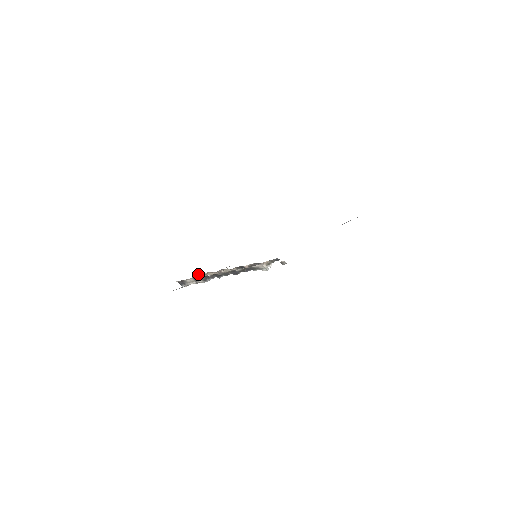
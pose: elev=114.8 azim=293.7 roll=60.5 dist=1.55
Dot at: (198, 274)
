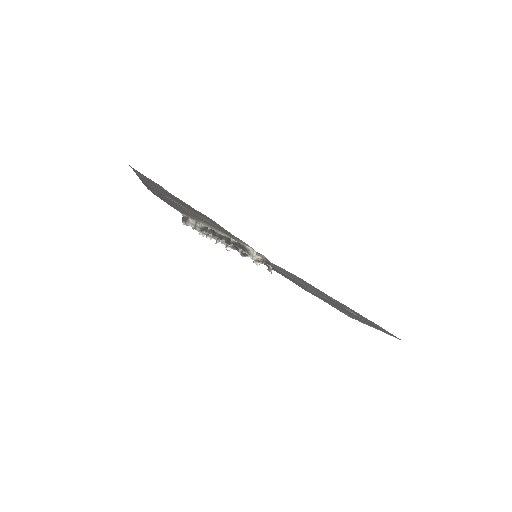
Dot at: occluded
